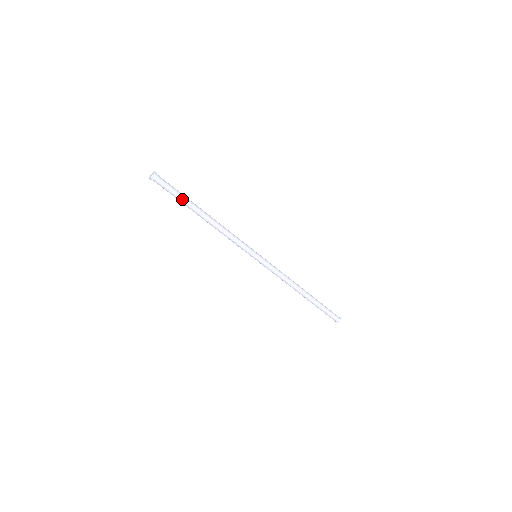
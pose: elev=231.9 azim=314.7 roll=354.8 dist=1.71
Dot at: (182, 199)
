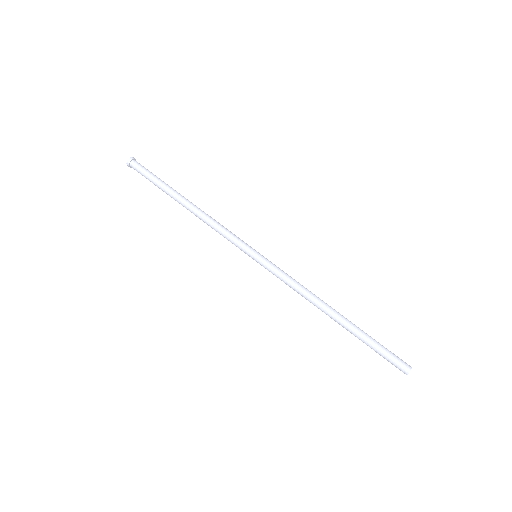
Dot at: (161, 182)
